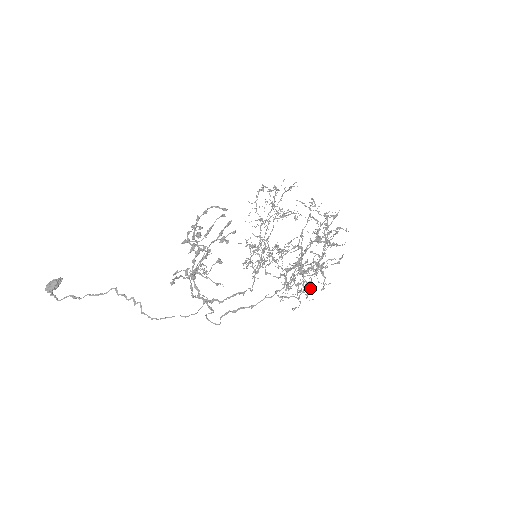
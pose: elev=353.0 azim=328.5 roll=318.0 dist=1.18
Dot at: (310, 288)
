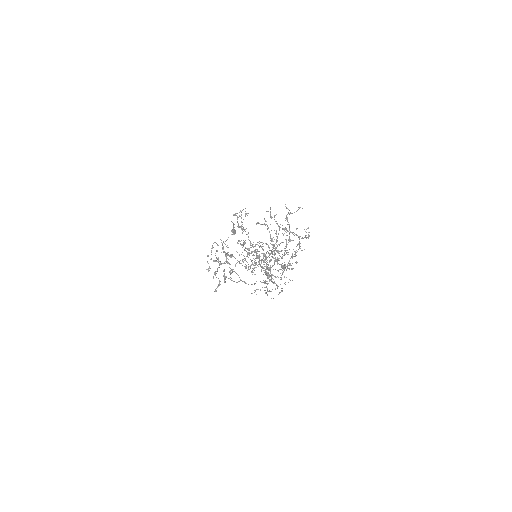
Dot at: occluded
